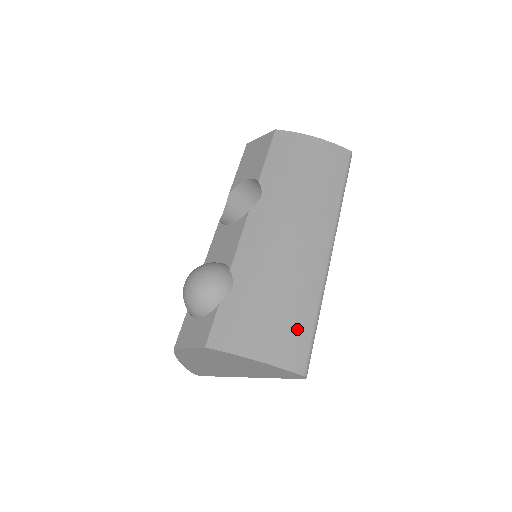
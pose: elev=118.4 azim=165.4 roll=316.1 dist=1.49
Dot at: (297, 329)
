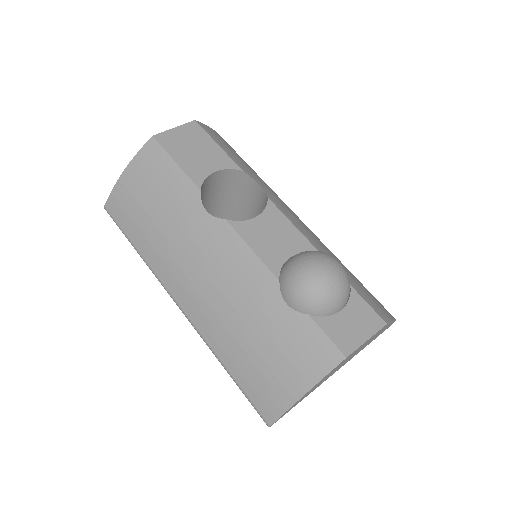
Dot at: occluded
